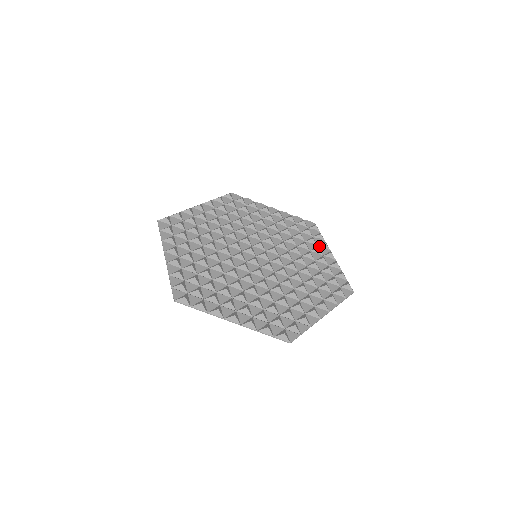
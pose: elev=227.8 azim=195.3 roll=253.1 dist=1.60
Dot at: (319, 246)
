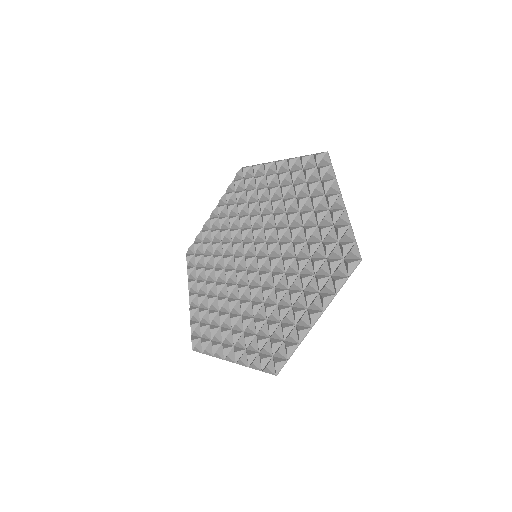
Dot at: (326, 194)
